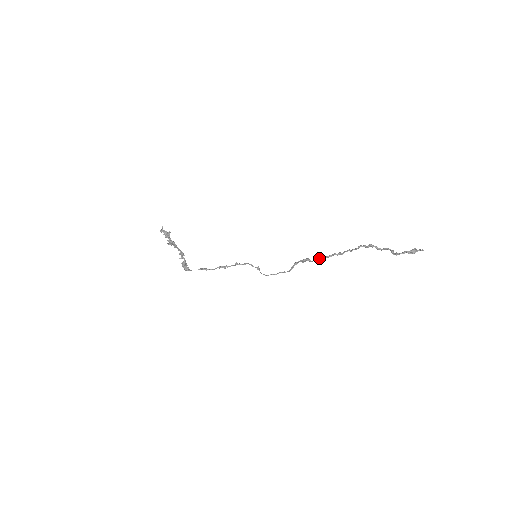
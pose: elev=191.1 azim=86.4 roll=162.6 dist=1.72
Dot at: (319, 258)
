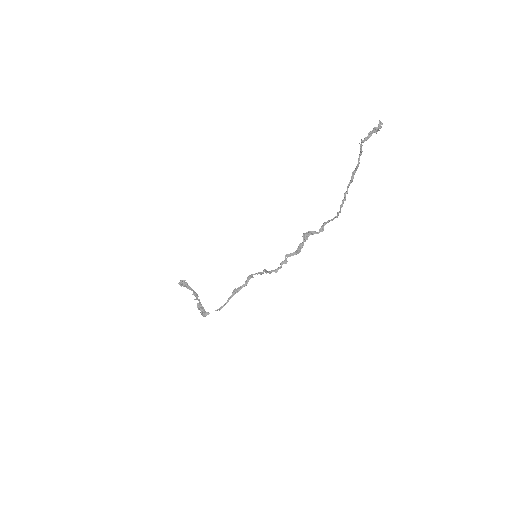
Dot at: (322, 227)
